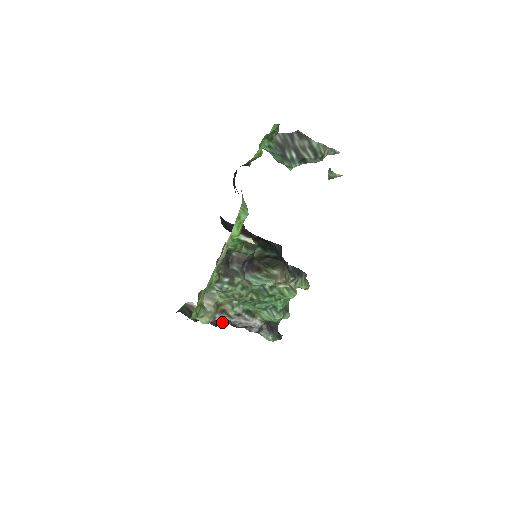
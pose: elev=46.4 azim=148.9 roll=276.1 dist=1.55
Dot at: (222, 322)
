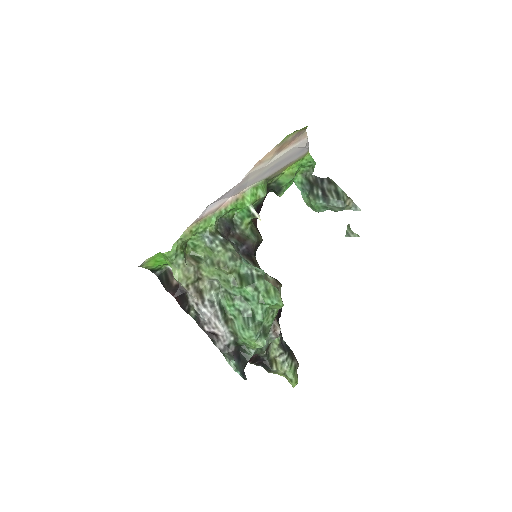
Dot at: (191, 314)
